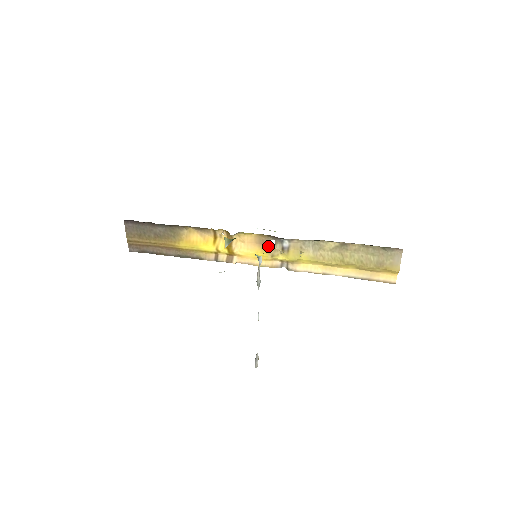
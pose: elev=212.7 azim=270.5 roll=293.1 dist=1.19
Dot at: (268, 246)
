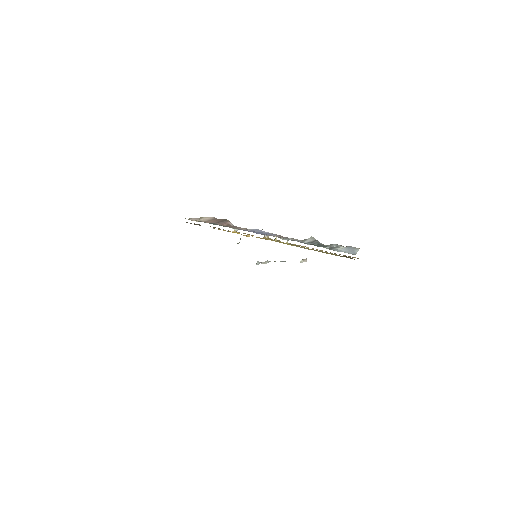
Dot at: (265, 238)
